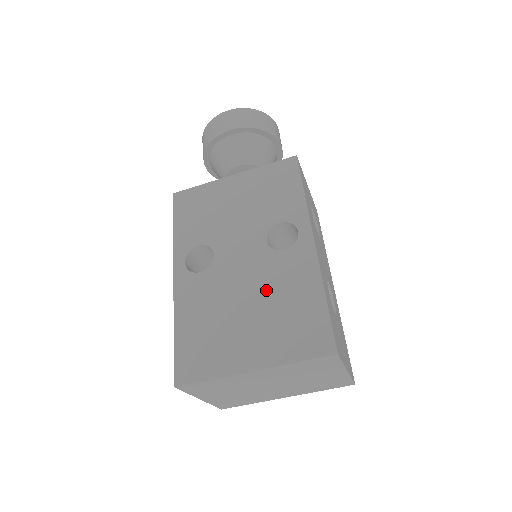
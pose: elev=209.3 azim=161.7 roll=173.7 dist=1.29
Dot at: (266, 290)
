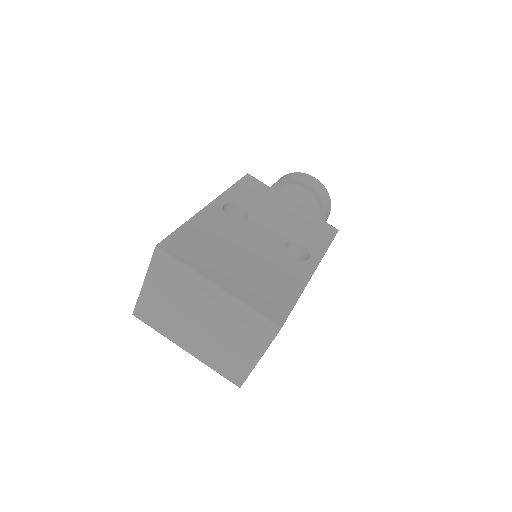
Dot at: (264, 262)
